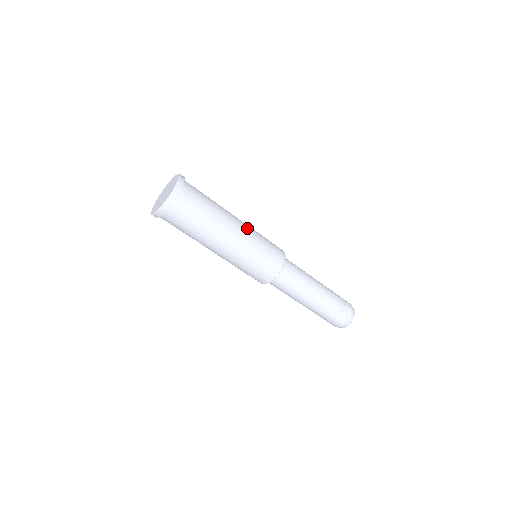
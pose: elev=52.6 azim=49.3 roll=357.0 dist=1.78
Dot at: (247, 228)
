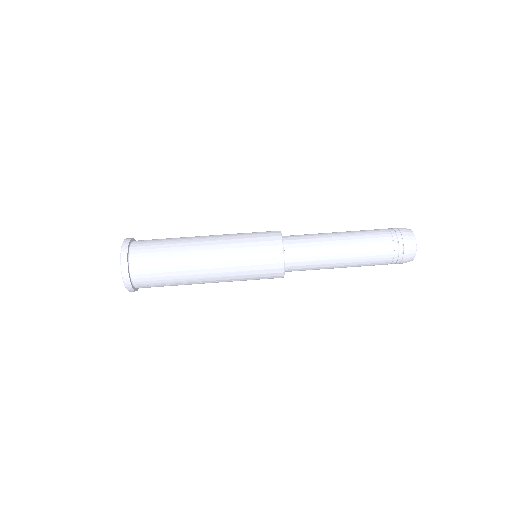
Dot at: (220, 236)
